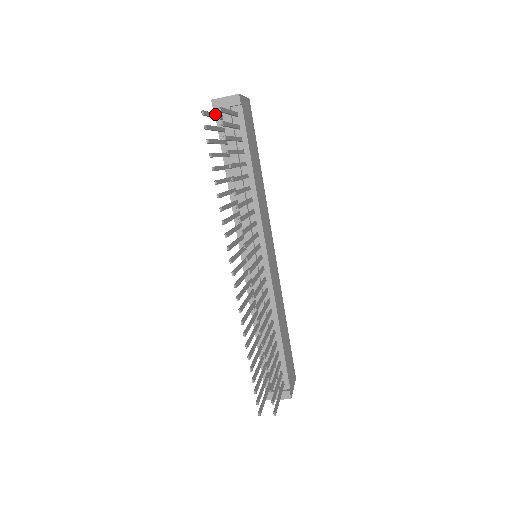
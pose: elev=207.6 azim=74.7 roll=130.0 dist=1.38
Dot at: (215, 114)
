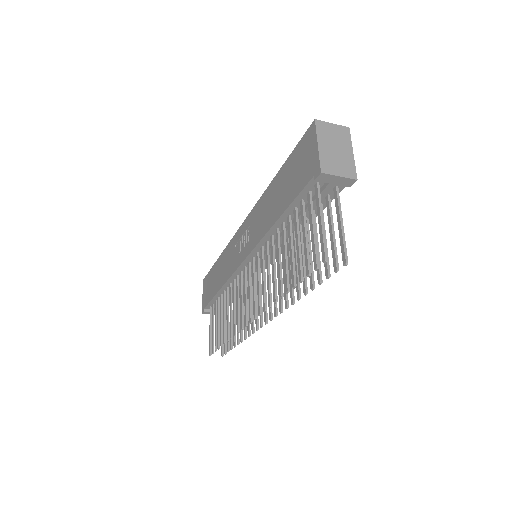
Dot at: (322, 213)
